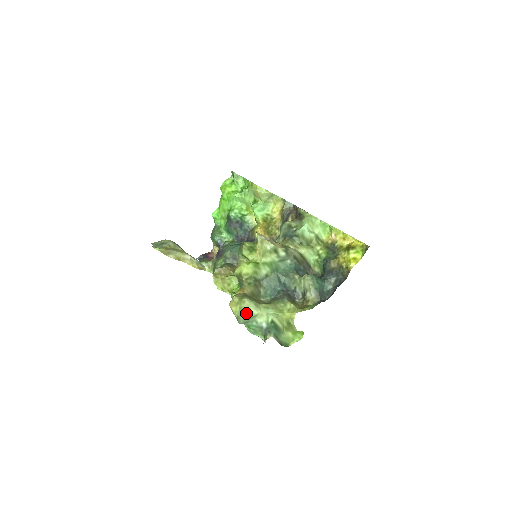
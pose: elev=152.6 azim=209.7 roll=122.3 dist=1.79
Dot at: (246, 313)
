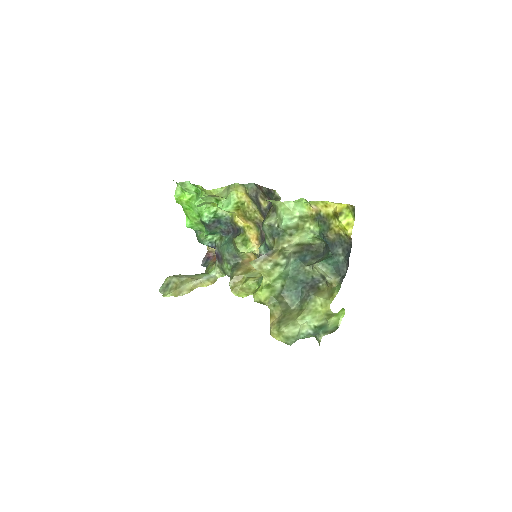
Dot at: (291, 337)
